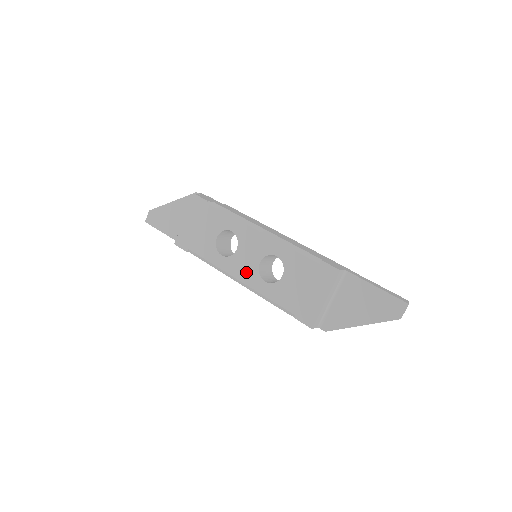
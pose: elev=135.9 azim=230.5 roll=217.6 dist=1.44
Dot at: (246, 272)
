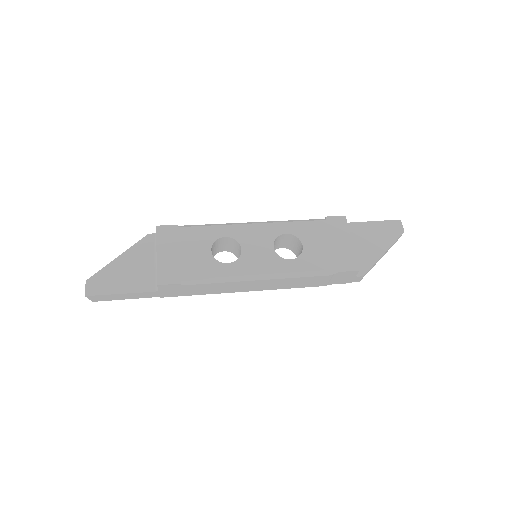
Dot at: (265, 263)
